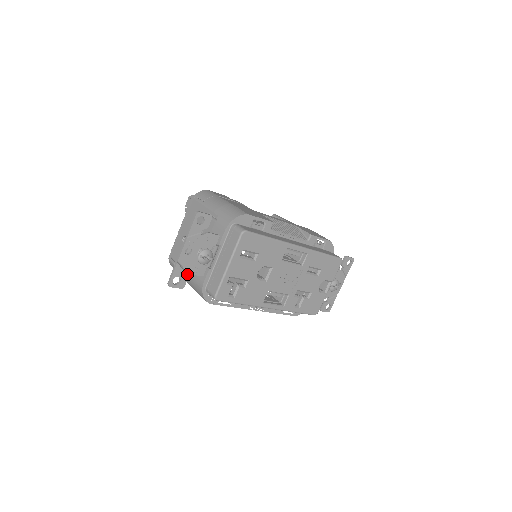
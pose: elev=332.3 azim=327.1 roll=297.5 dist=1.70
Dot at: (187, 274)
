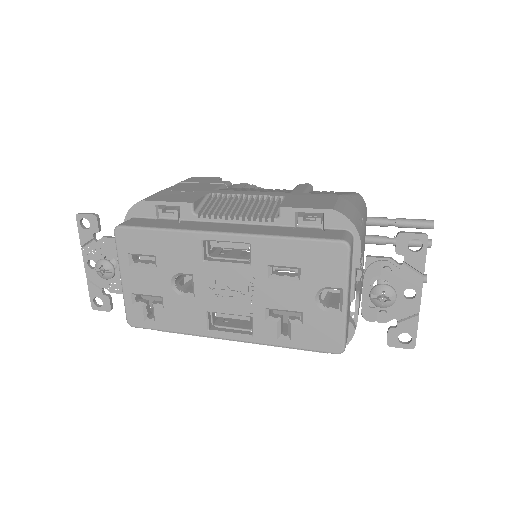
Dot at: occluded
